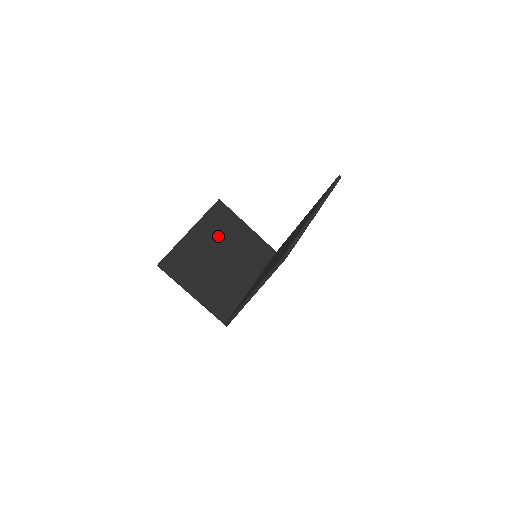
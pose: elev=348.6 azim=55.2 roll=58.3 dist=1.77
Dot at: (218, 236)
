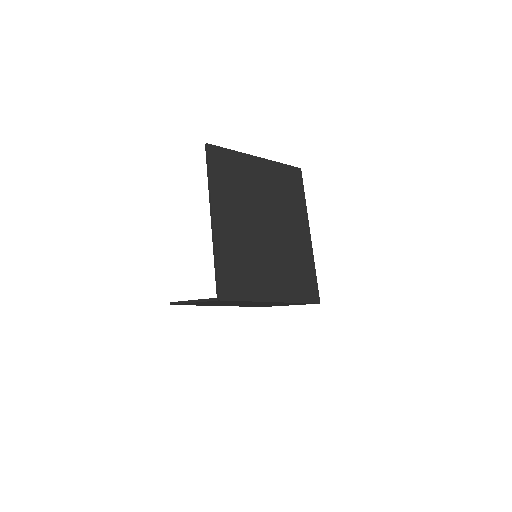
Dot at: occluded
